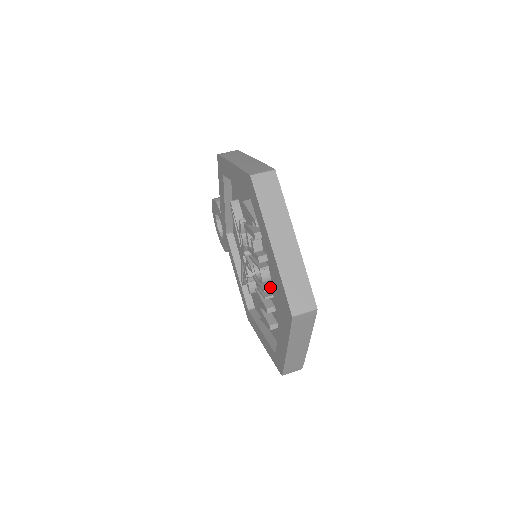
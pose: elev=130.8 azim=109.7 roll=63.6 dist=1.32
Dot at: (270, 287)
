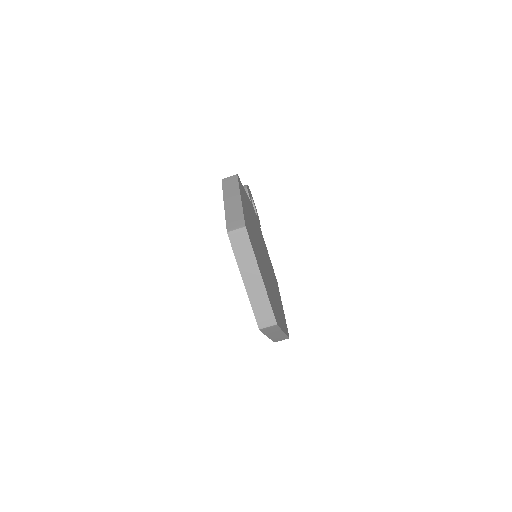
Dot at: occluded
